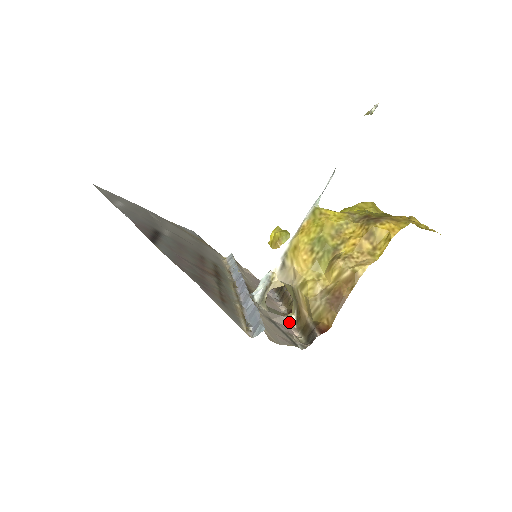
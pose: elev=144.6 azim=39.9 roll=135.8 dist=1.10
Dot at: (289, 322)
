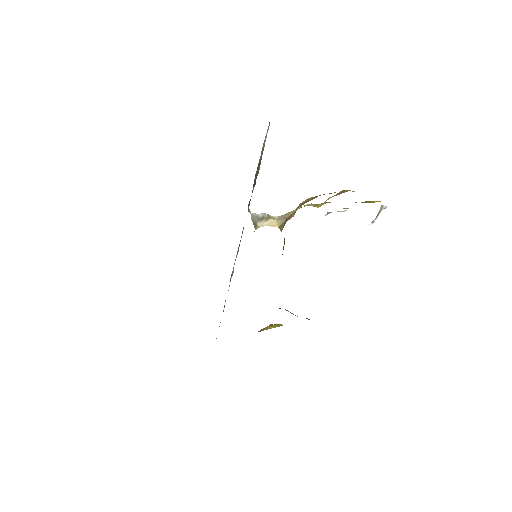
Dot at: occluded
